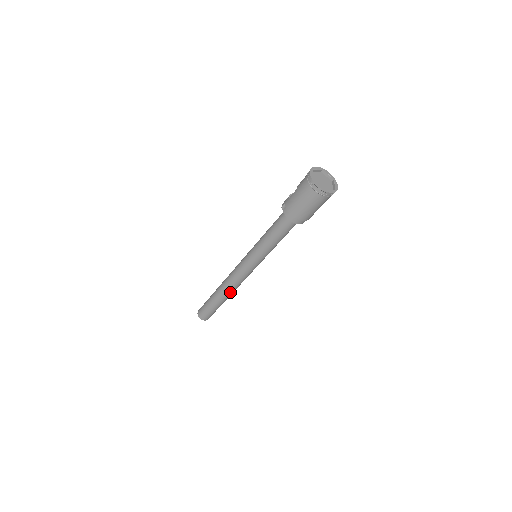
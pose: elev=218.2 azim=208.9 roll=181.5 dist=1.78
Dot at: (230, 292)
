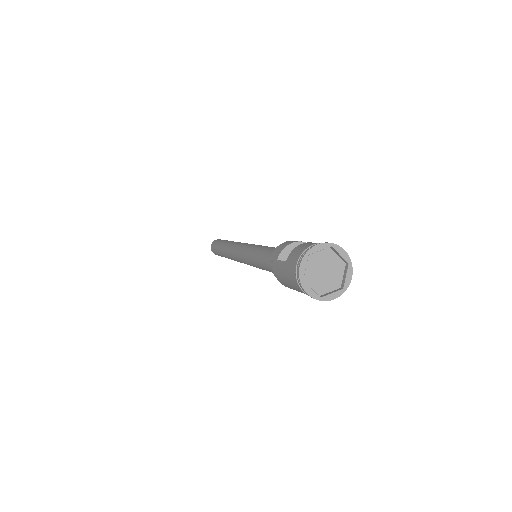
Dot at: occluded
